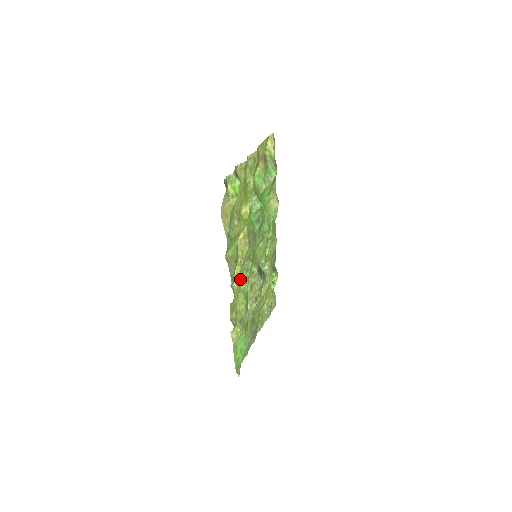
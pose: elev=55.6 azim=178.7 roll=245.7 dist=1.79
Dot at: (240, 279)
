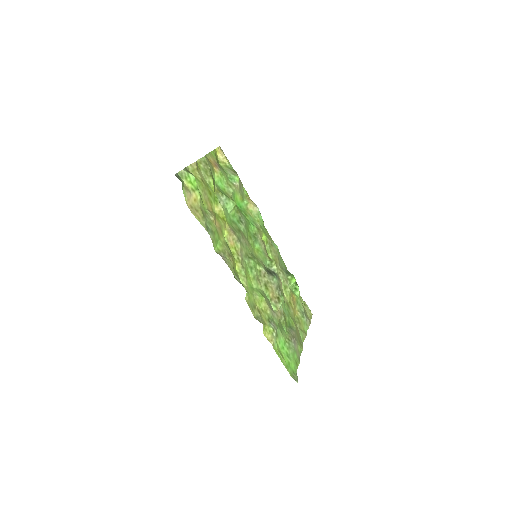
Dot at: (246, 276)
